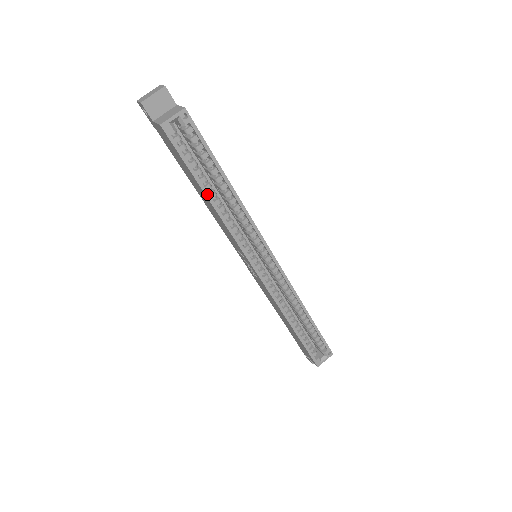
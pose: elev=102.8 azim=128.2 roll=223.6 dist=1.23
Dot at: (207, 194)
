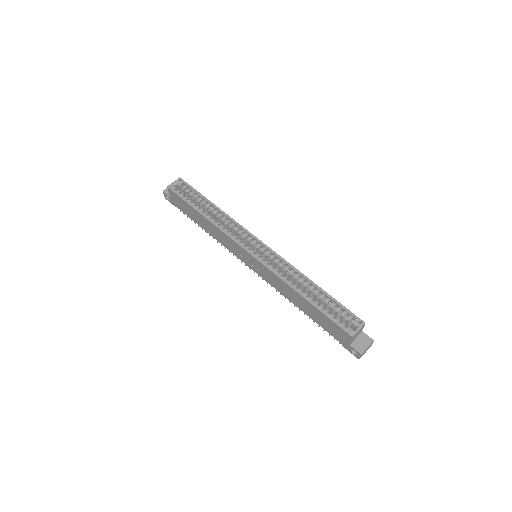
Dot at: (200, 212)
